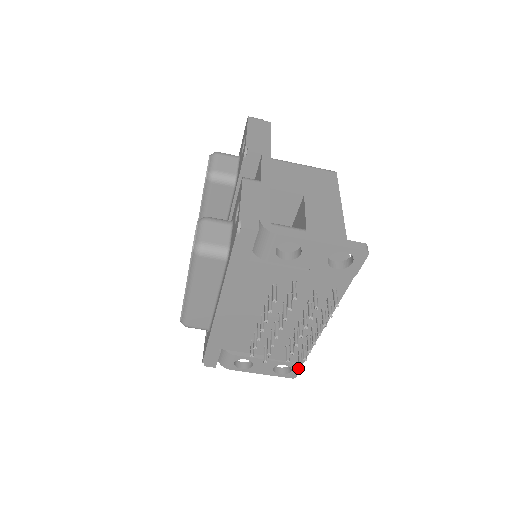
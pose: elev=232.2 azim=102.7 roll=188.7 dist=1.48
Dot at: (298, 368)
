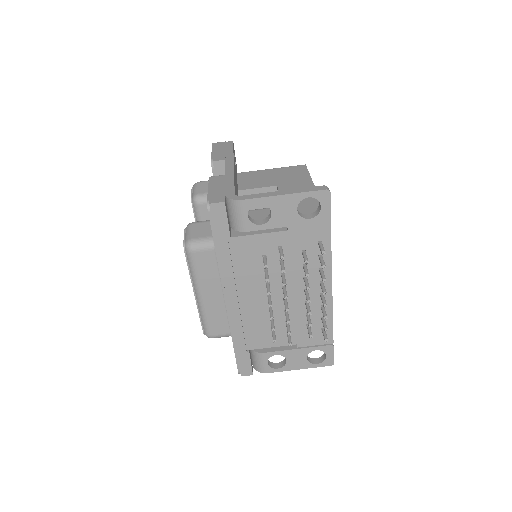
Dot at: (331, 350)
